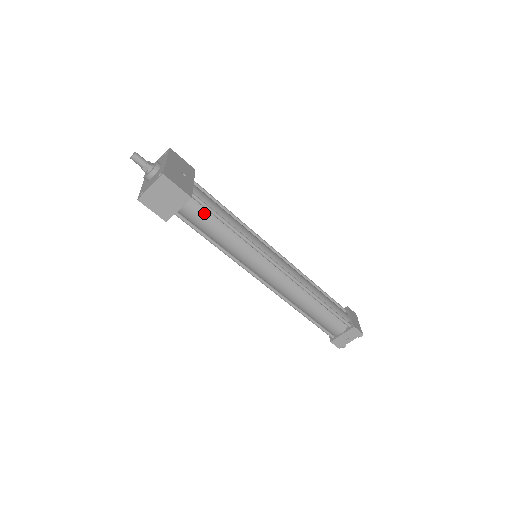
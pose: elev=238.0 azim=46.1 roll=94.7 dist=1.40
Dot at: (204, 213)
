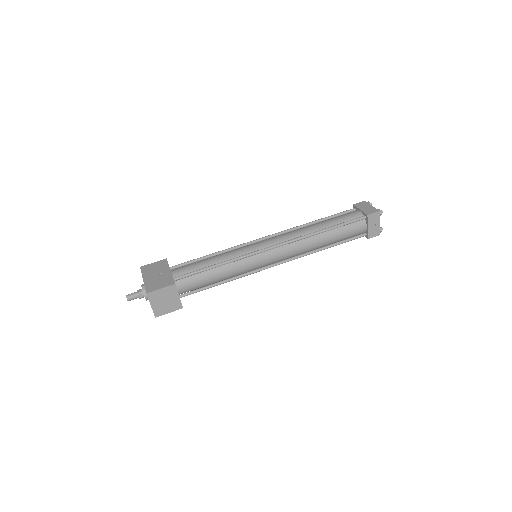
Dot at: (195, 278)
